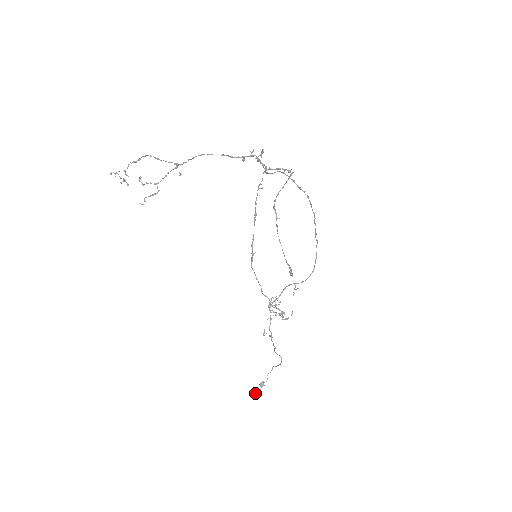
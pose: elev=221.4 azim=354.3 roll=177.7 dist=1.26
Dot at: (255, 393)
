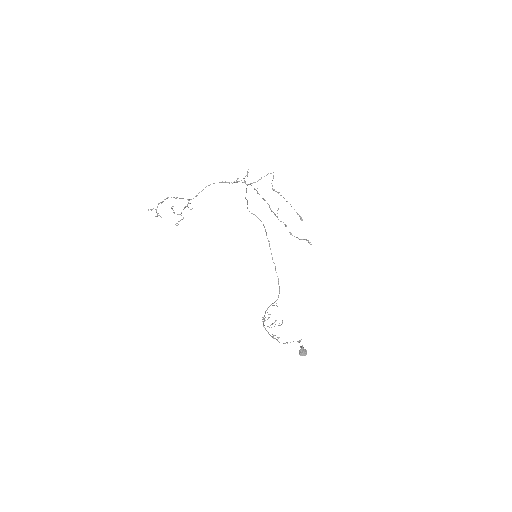
Dot at: (302, 351)
